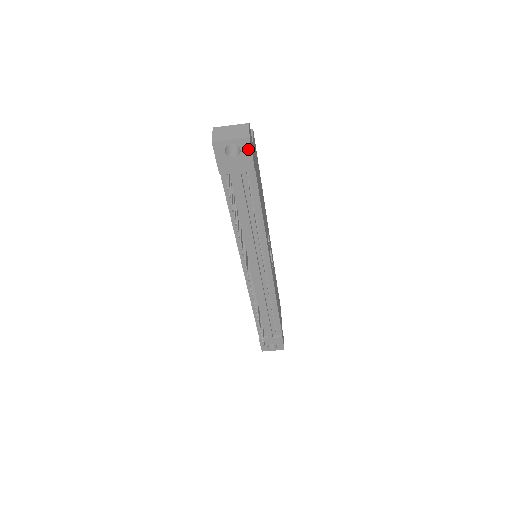
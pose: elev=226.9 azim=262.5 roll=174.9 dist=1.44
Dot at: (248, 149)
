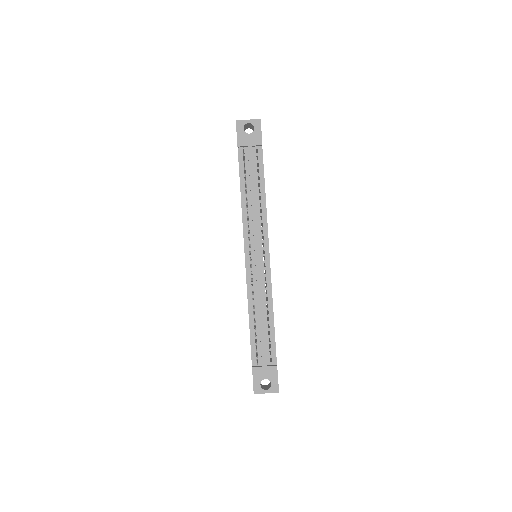
Dot at: (259, 128)
